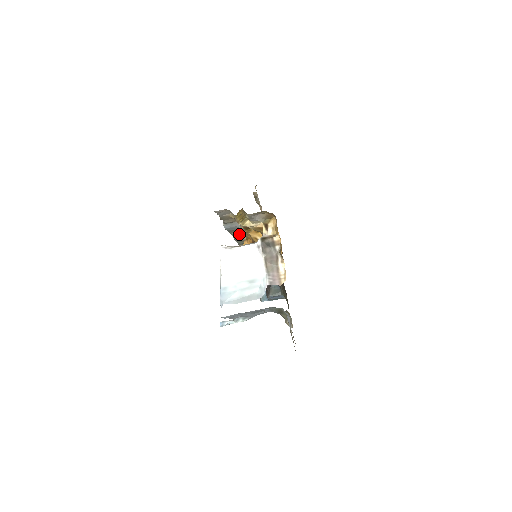
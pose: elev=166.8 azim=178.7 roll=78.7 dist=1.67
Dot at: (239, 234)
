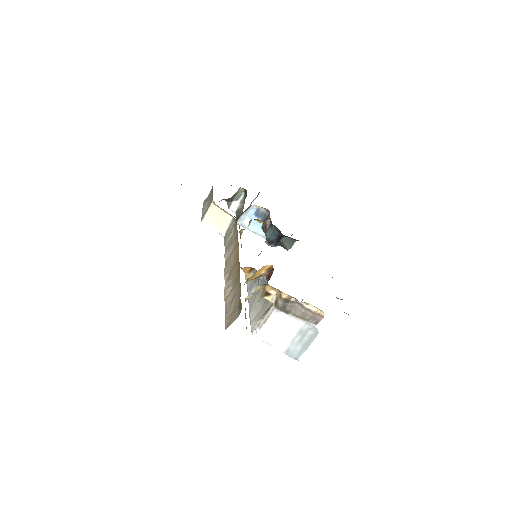
Dot at: occluded
